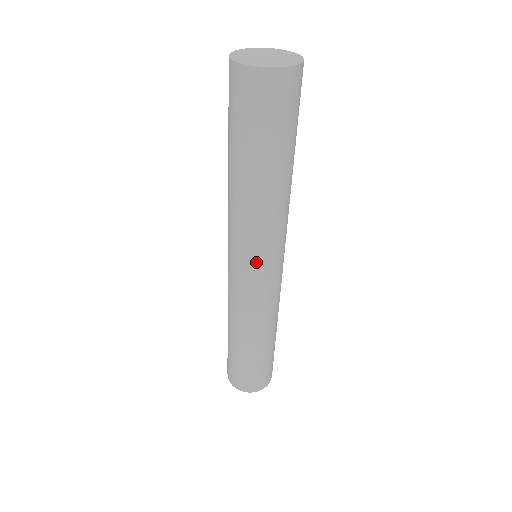
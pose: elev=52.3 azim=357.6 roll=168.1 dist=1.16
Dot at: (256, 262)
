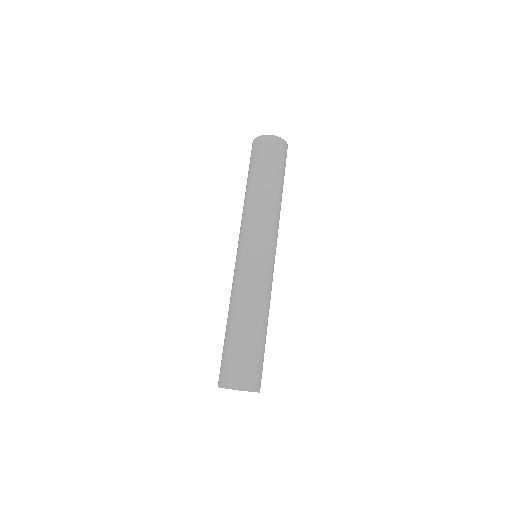
Dot at: (273, 245)
